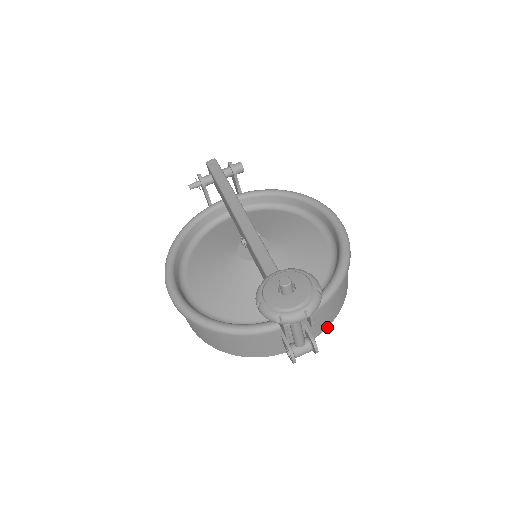
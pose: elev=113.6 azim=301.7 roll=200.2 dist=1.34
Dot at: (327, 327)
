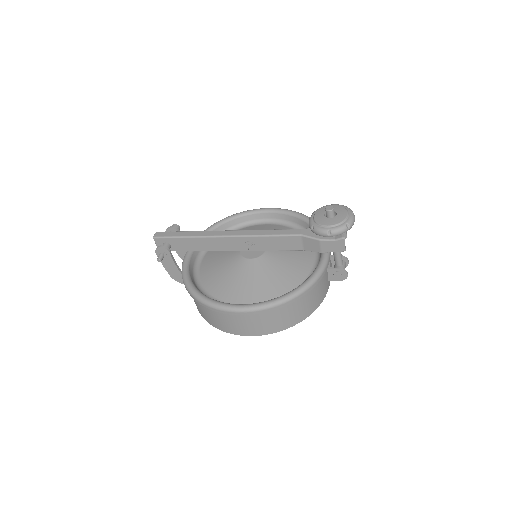
Dot at: occluded
